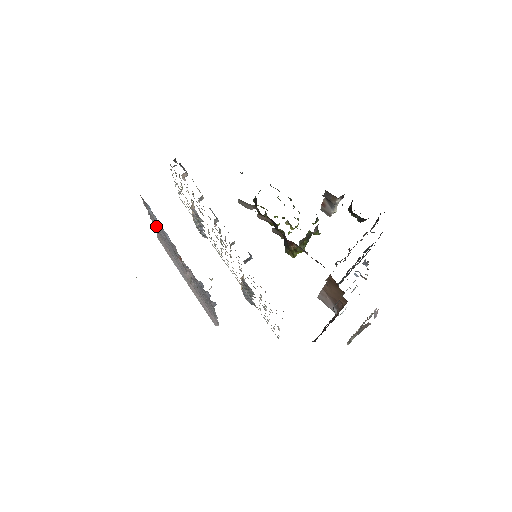
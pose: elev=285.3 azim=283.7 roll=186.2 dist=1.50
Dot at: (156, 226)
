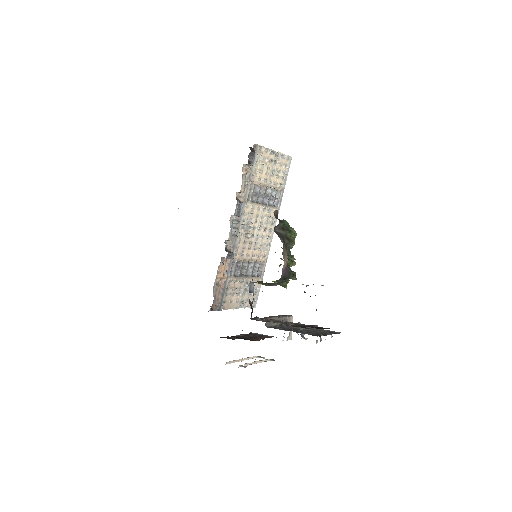
Dot at: occluded
